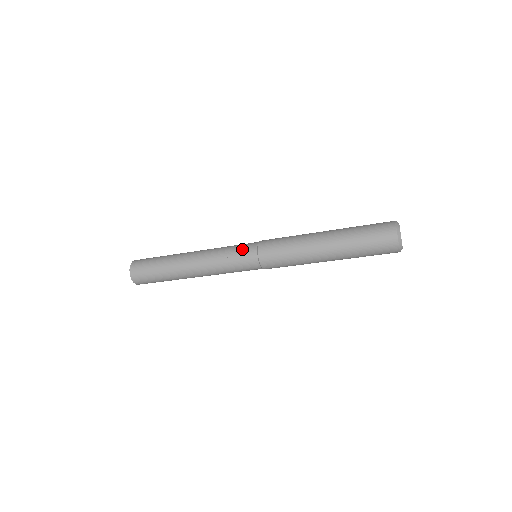
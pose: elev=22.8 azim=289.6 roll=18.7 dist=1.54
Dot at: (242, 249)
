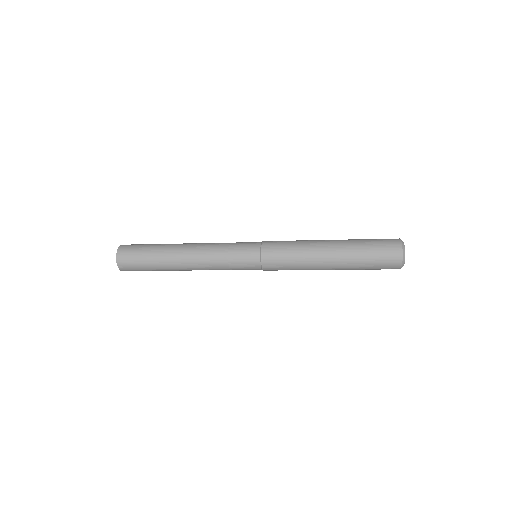
Dot at: (244, 253)
